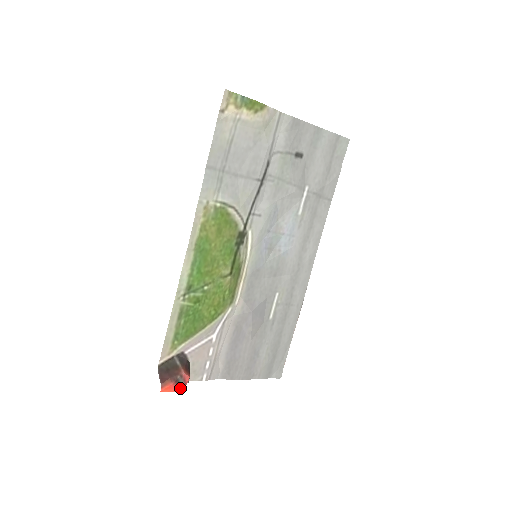
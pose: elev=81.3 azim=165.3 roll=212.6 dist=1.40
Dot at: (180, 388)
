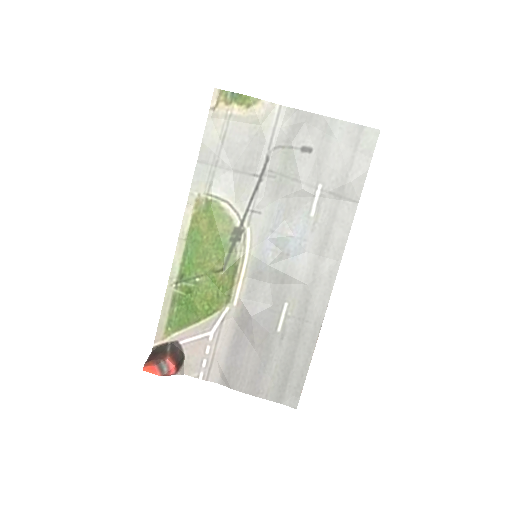
Dot at: (163, 373)
